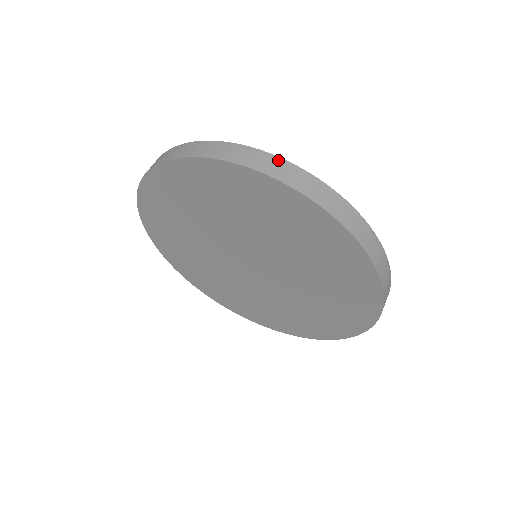
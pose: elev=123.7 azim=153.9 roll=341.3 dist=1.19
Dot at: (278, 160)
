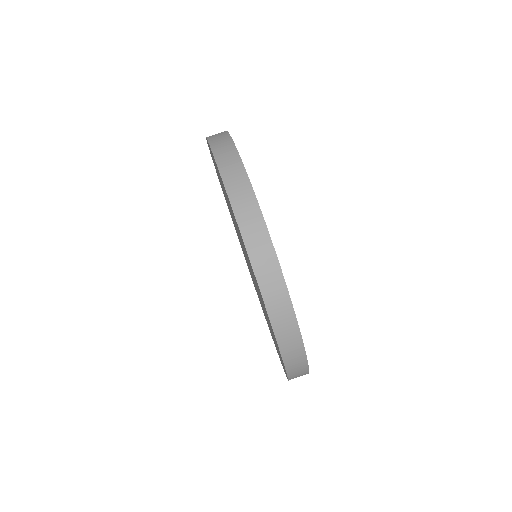
Dot at: (306, 370)
